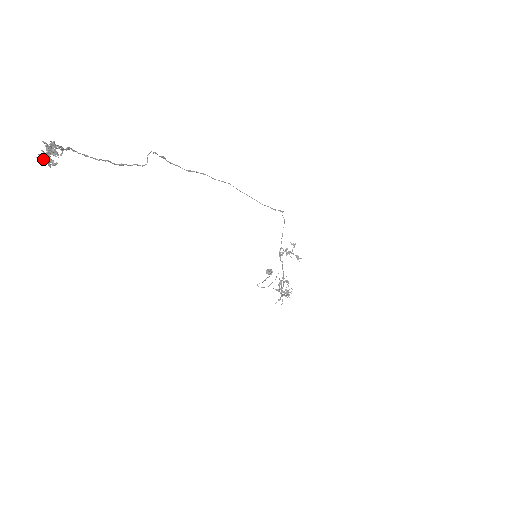
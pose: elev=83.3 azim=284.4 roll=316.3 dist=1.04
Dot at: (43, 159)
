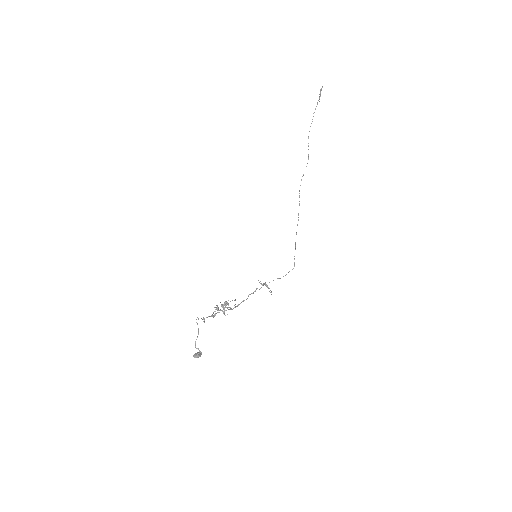
Dot at: occluded
